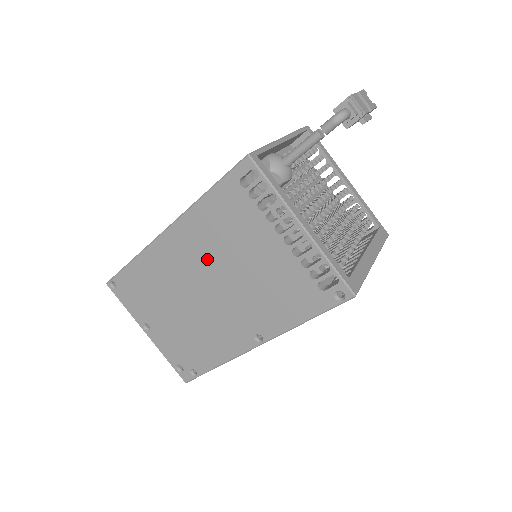
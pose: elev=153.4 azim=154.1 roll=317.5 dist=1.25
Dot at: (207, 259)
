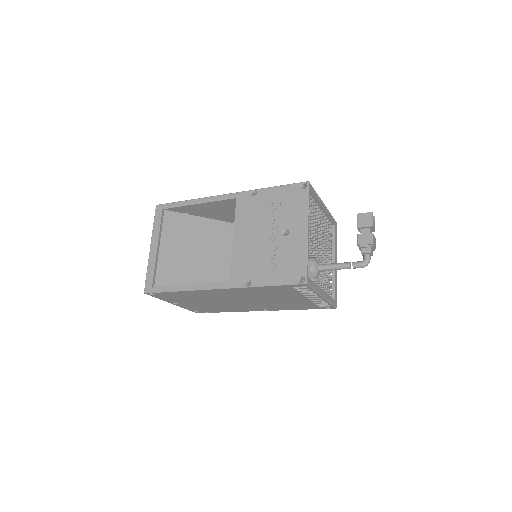
Dot at: (247, 296)
